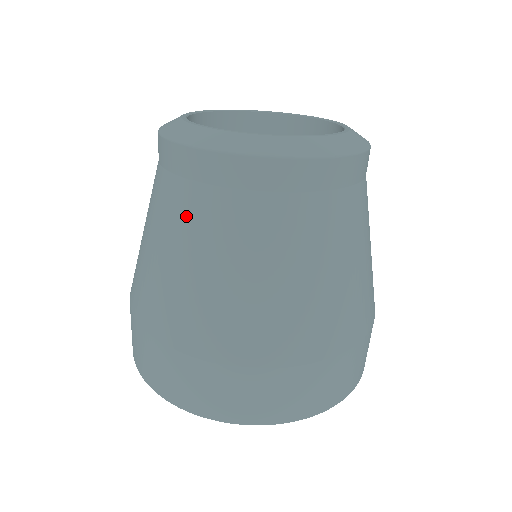
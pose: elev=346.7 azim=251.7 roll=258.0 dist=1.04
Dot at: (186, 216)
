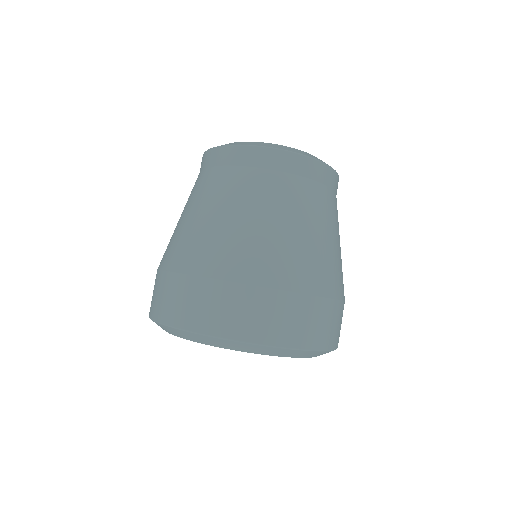
Dot at: (193, 190)
